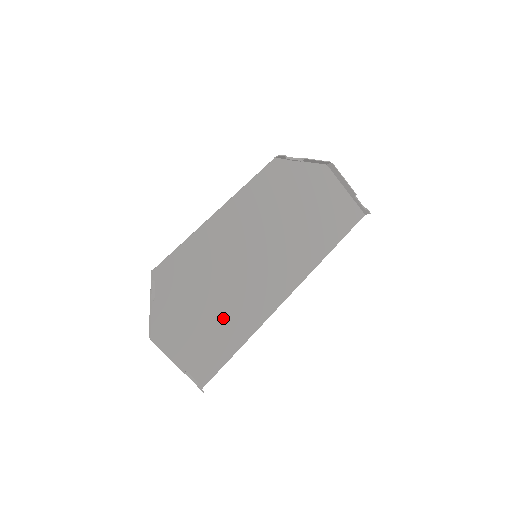
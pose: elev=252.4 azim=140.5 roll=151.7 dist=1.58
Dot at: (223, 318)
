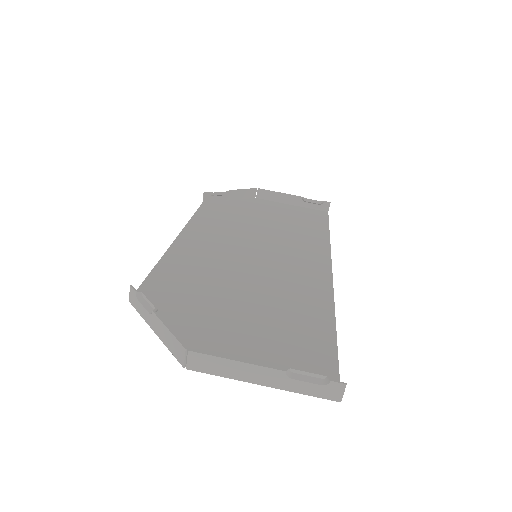
Dot at: (277, 312)
